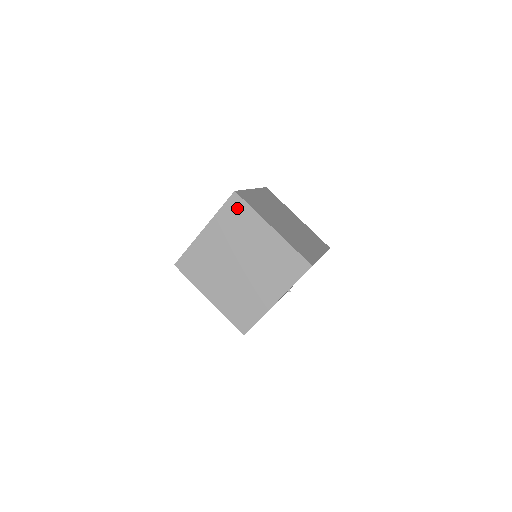
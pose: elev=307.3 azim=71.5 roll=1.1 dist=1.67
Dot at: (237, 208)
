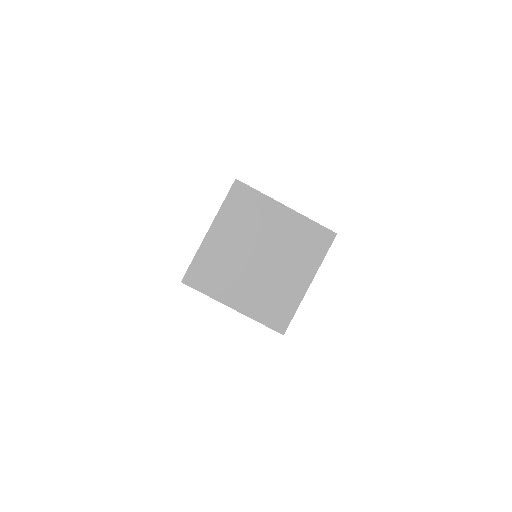
Dot at: (243, 196)
